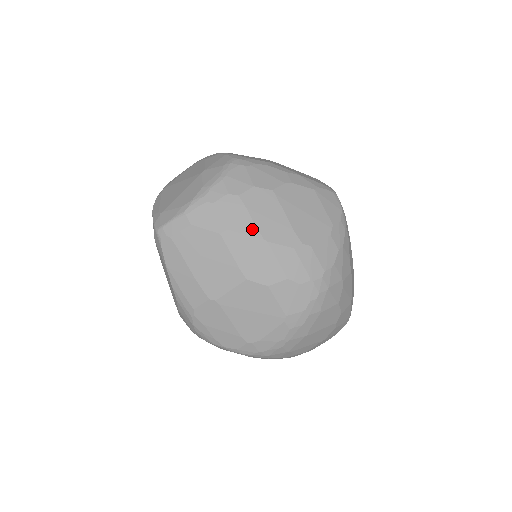
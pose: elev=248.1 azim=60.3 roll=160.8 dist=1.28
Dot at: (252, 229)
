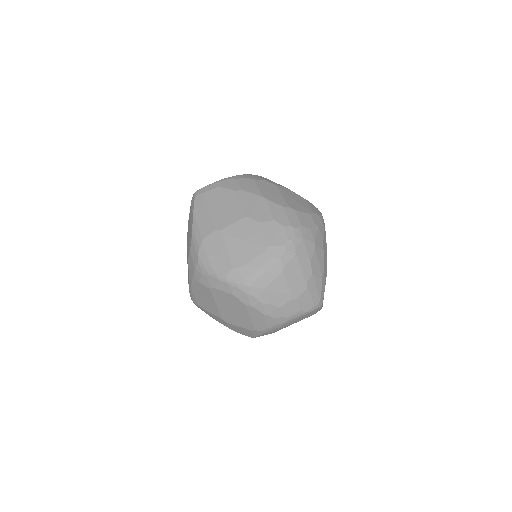
Dot at: (257, 192)
